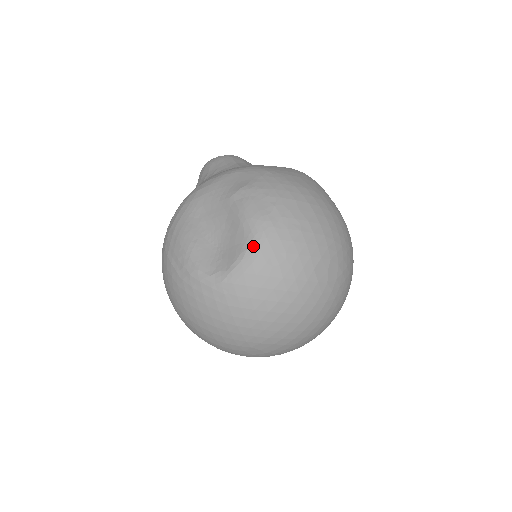
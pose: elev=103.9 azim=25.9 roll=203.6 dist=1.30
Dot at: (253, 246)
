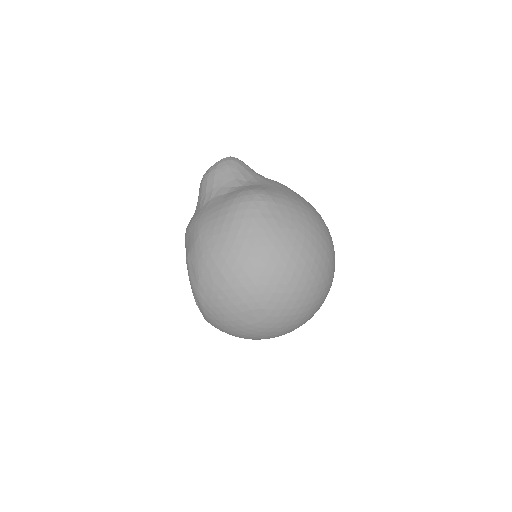
Dot at: (200, 308)
